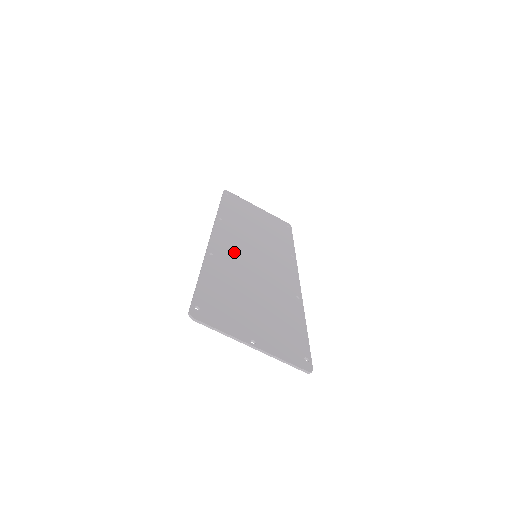
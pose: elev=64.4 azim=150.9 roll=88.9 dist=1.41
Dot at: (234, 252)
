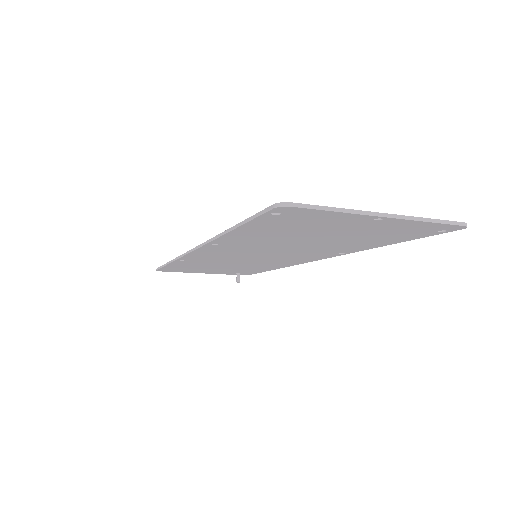
Dot at: occluded
